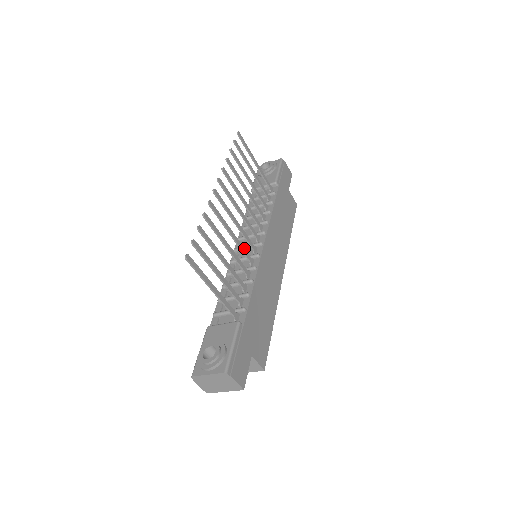
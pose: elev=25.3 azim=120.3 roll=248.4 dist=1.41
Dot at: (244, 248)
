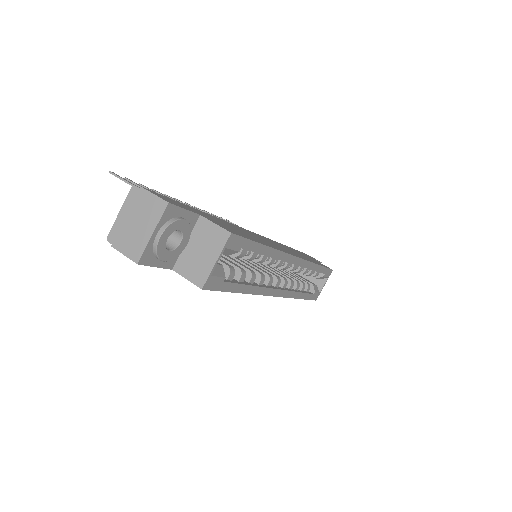
Dot at: occluded
